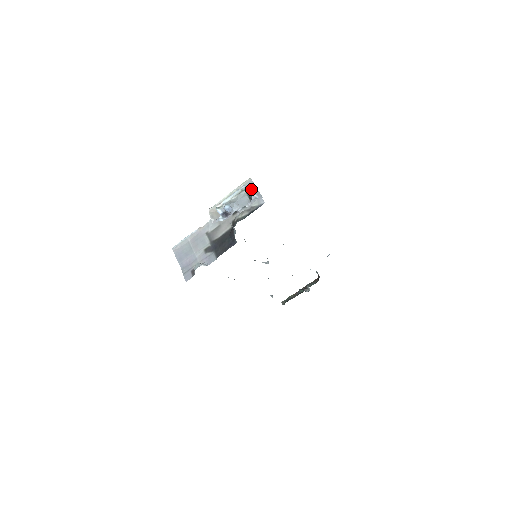
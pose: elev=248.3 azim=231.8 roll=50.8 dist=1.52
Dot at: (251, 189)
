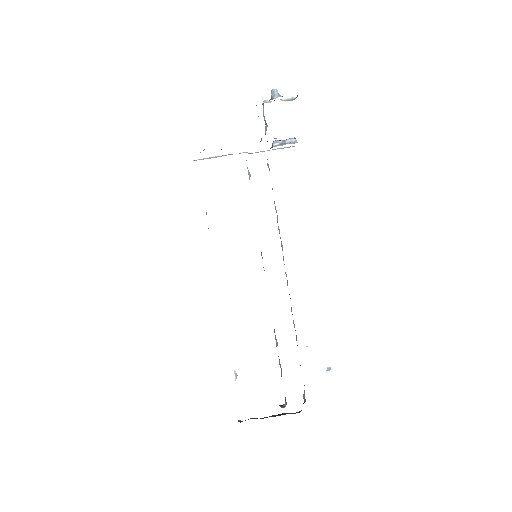
Dot at: (294, 146)
